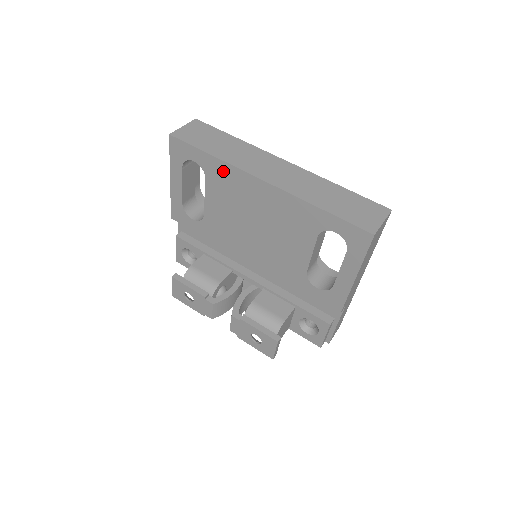
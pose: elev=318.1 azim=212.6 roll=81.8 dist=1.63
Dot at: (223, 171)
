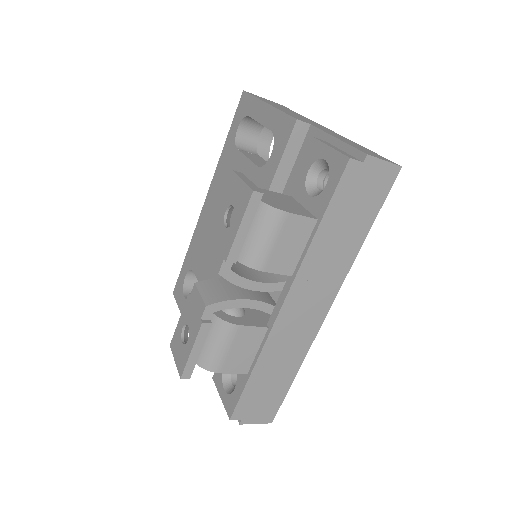
Dot at: (194, 245)
